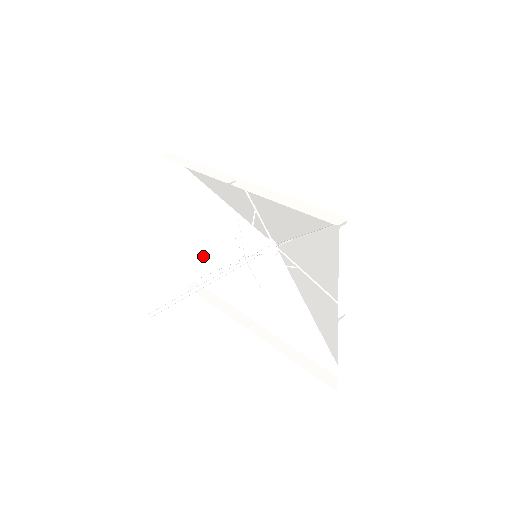
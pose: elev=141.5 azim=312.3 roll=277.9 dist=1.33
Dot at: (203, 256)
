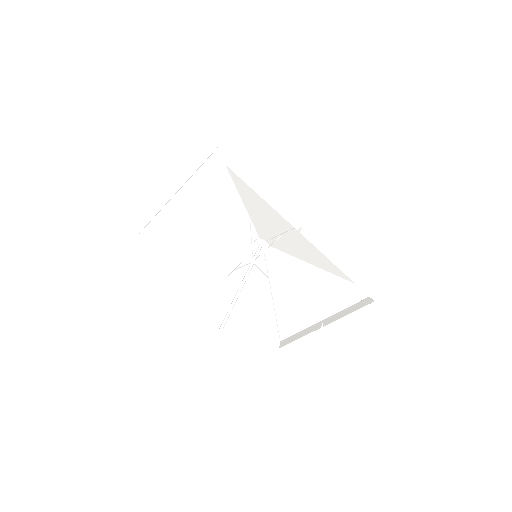
Dot at: (176, 220)
